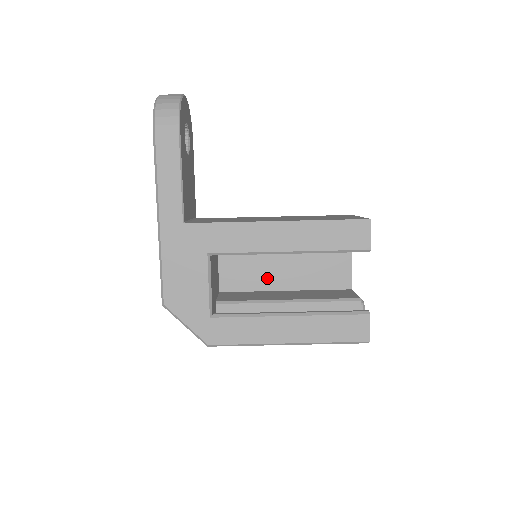
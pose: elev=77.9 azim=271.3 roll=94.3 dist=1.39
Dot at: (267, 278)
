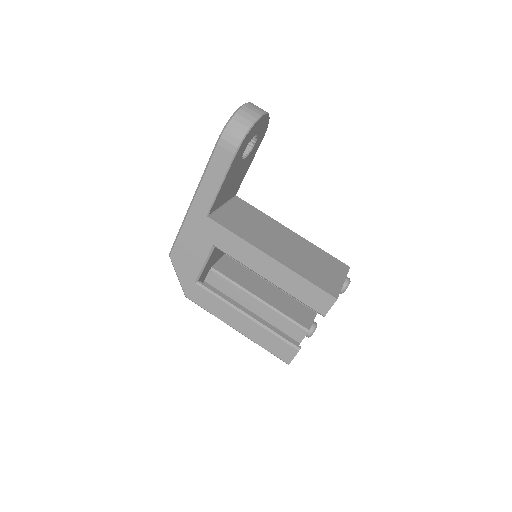
Dot at: occluded
